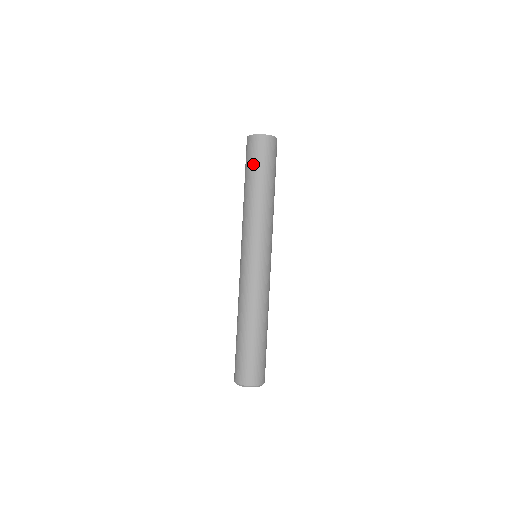
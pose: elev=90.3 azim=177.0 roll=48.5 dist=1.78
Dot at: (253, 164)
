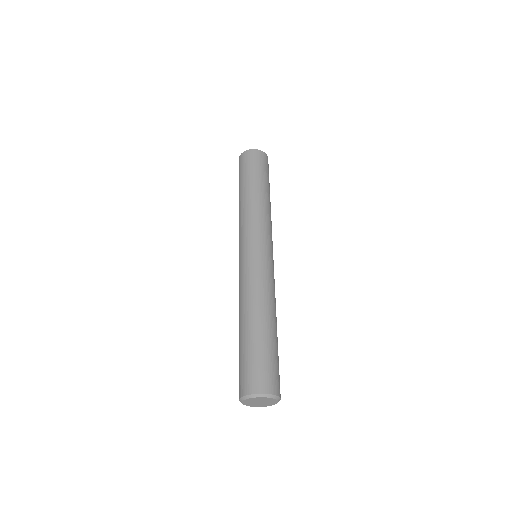
Dot at: (244, 172)
